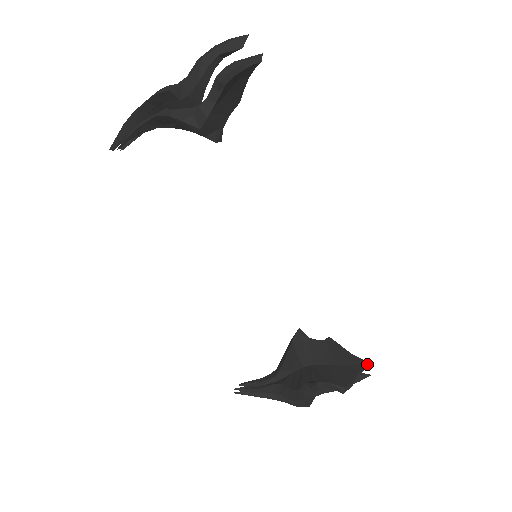
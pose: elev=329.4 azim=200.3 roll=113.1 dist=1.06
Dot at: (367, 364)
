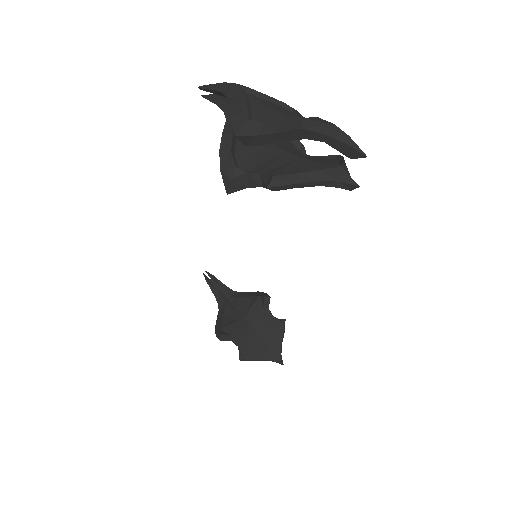
Dot at: (279, 362)
